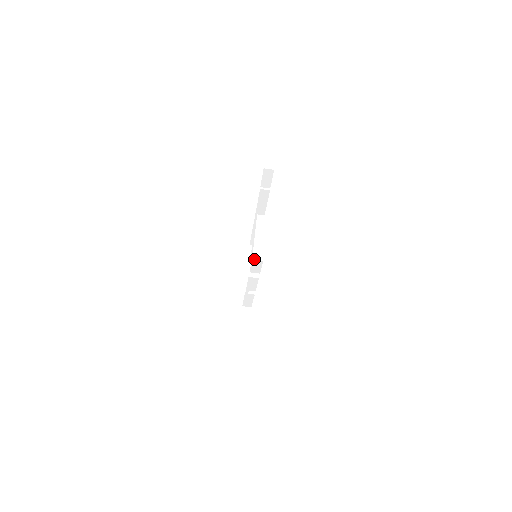
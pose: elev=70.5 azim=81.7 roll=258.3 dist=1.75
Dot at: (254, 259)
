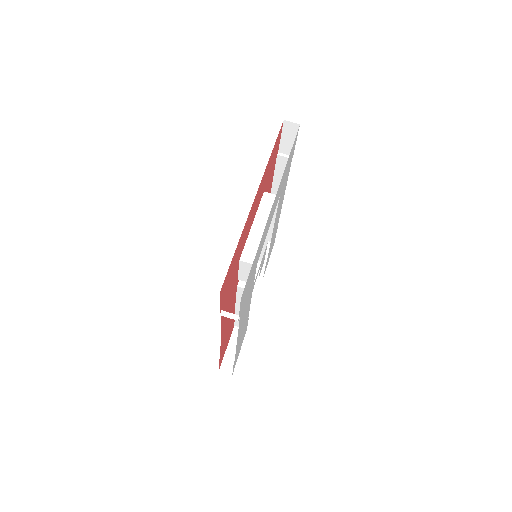
Dot at: (243, 260)
